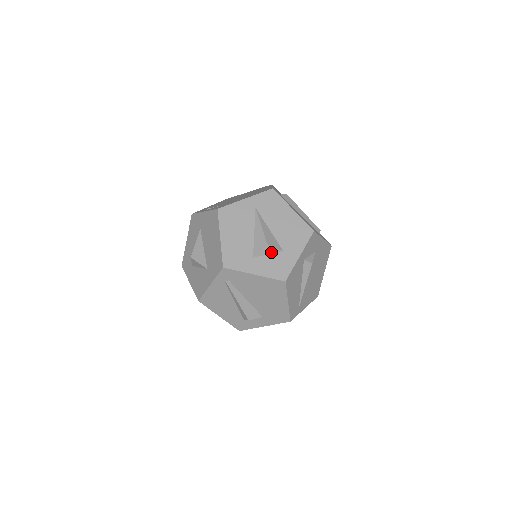
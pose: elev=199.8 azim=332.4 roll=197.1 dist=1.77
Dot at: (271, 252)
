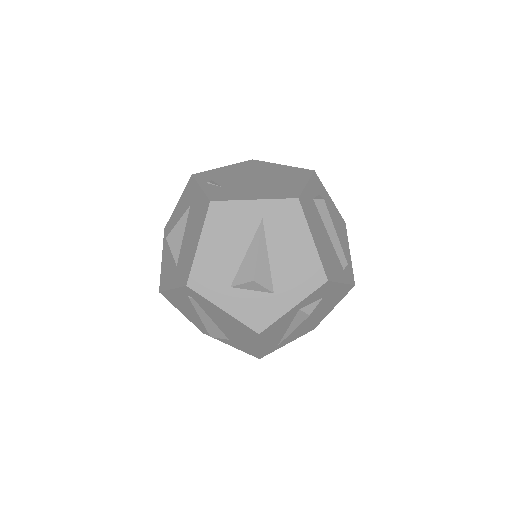
Dot at: (257, 289)
